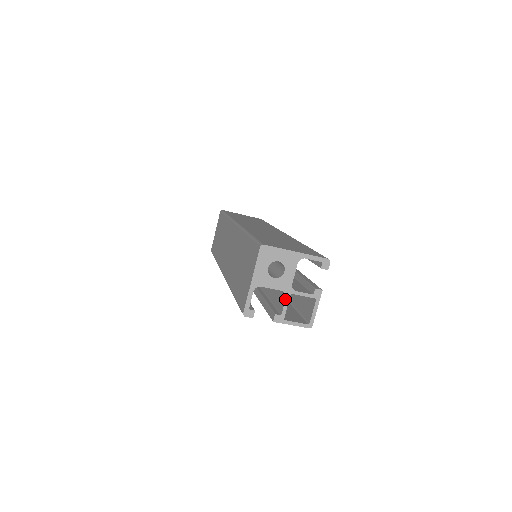
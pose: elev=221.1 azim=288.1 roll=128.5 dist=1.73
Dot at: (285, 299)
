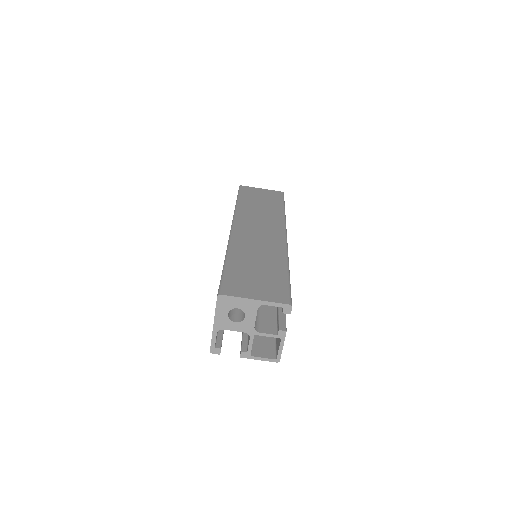
Dot at: (249, 339)
